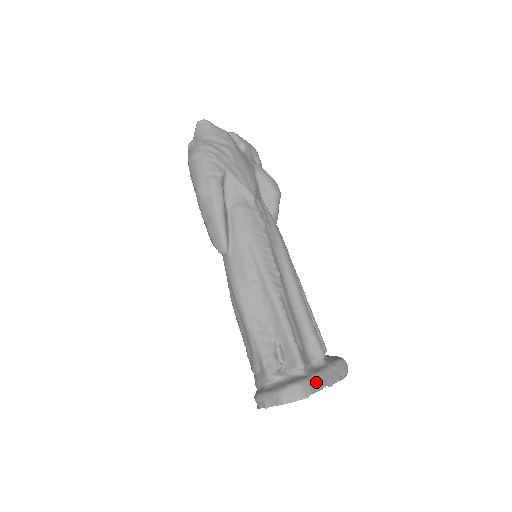
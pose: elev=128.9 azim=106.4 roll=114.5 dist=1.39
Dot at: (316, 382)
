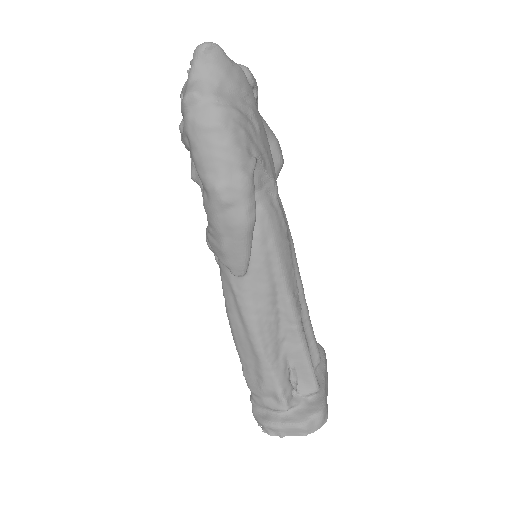
Dot at: (326, 398)
